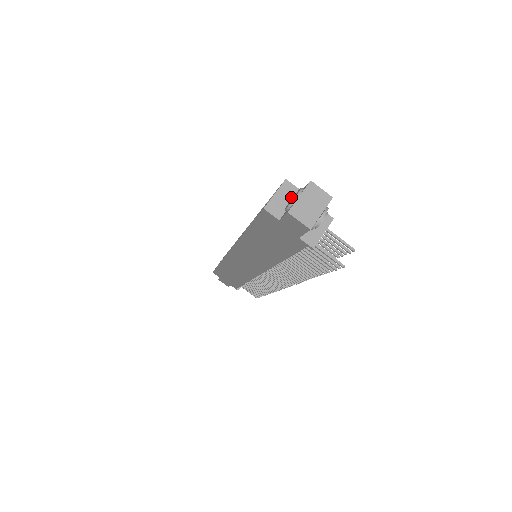
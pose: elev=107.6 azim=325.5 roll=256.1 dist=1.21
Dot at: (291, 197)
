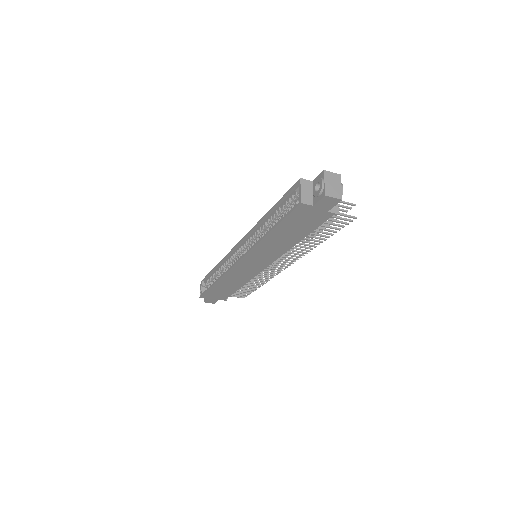
Dot at: (310, 188)
